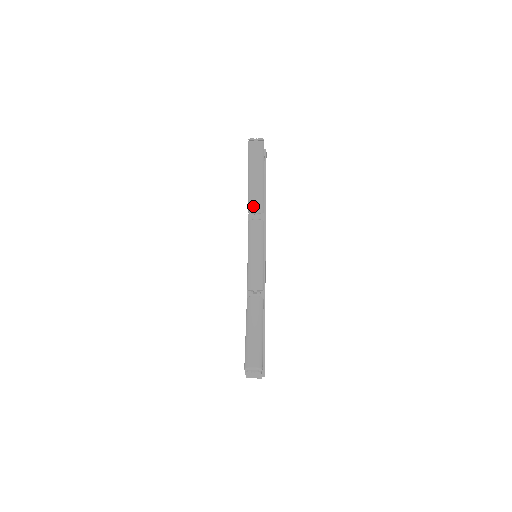
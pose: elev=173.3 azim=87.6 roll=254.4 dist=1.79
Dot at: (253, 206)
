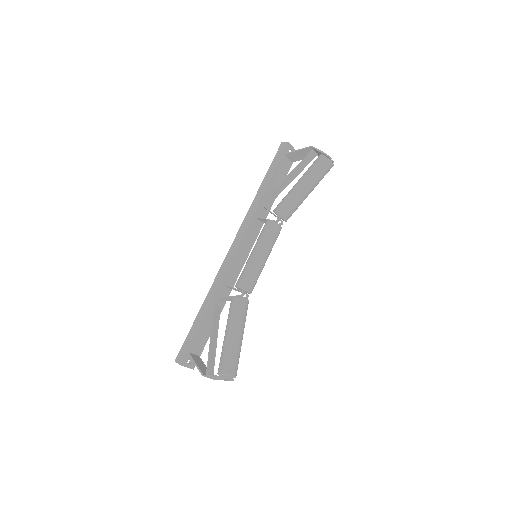
Dot at: (288, 213)
